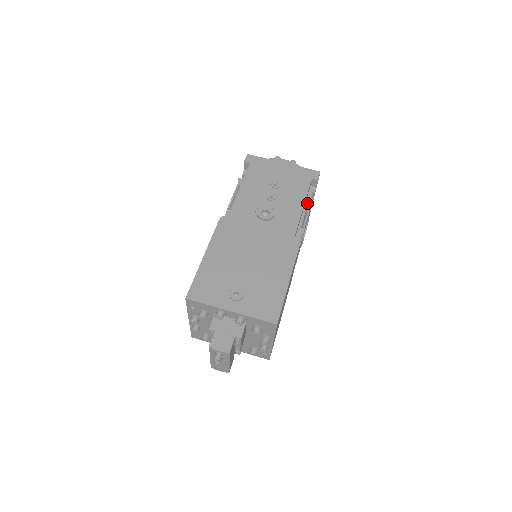
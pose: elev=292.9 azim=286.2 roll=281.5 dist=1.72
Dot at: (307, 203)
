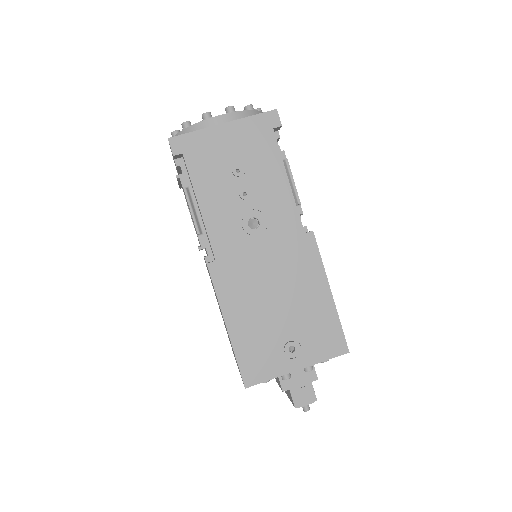
Dot at: occluded
